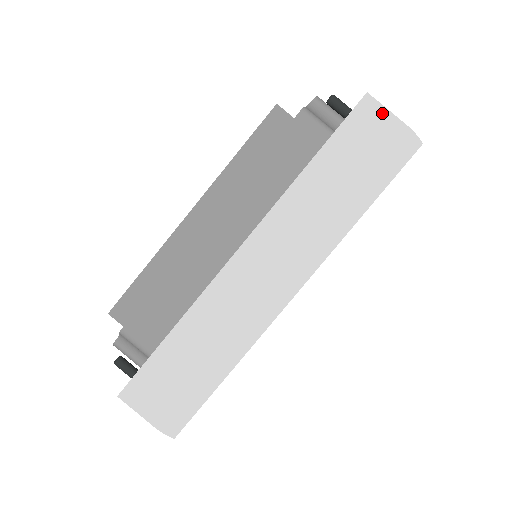
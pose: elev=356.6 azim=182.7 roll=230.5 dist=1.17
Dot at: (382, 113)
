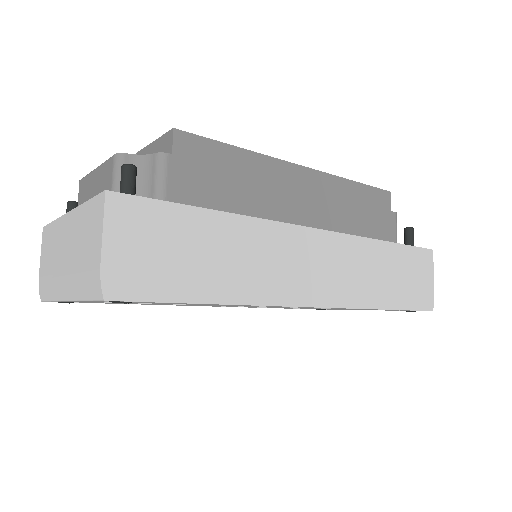
Dot at: (431, 269)
